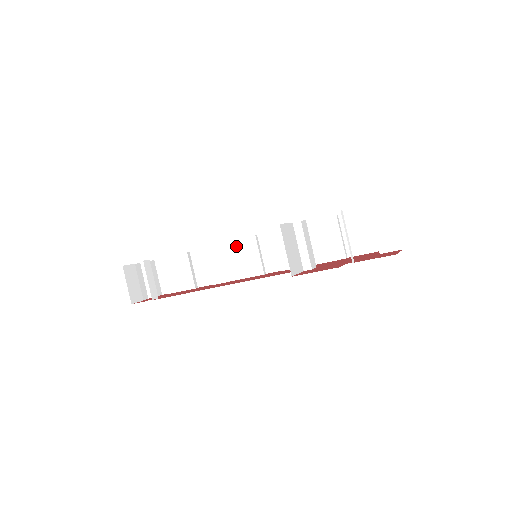
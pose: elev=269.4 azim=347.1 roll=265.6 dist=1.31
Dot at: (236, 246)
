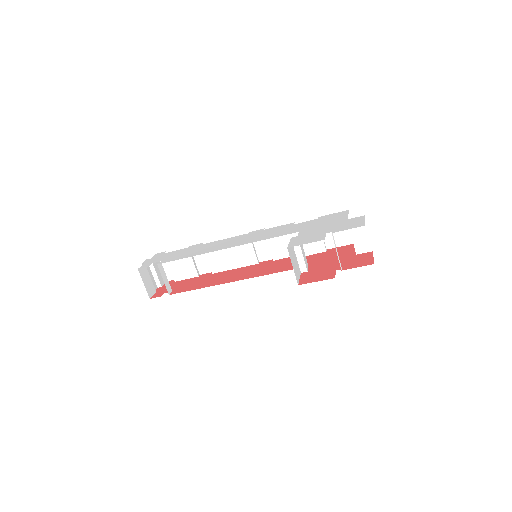
Dot at: occluded
